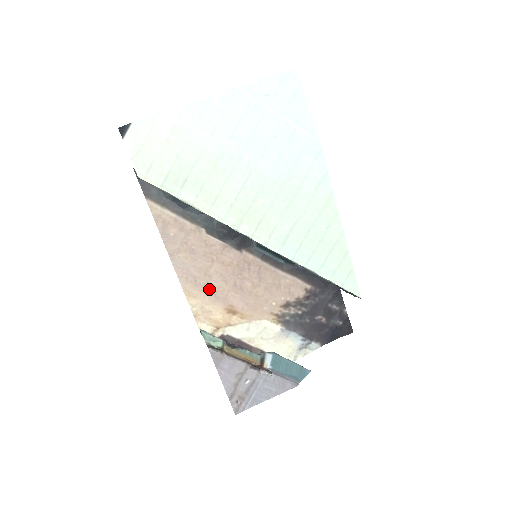
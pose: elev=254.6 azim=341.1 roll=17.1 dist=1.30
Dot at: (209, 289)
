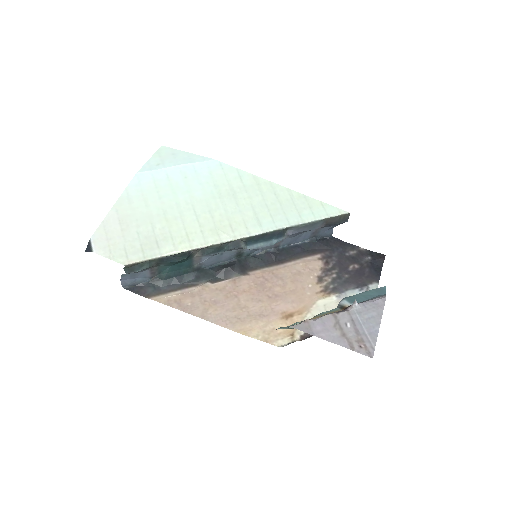
Dot at: (255, 316)
